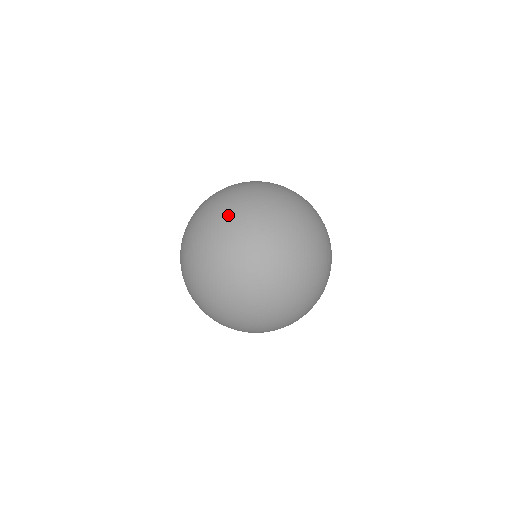
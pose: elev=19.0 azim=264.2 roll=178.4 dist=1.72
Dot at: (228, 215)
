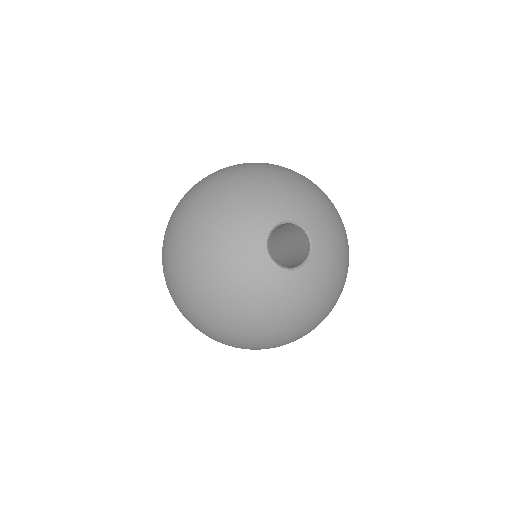
Dot at: (241, 347)
